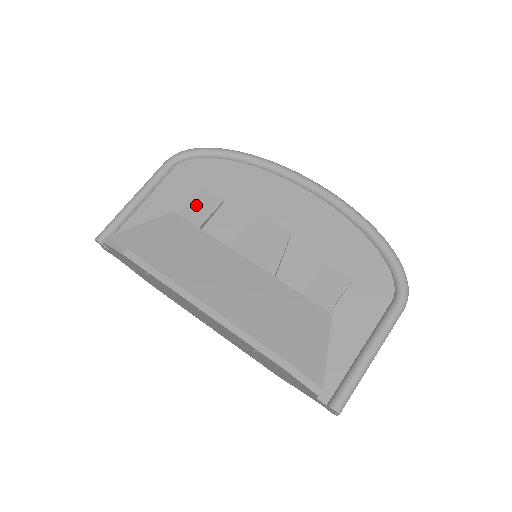
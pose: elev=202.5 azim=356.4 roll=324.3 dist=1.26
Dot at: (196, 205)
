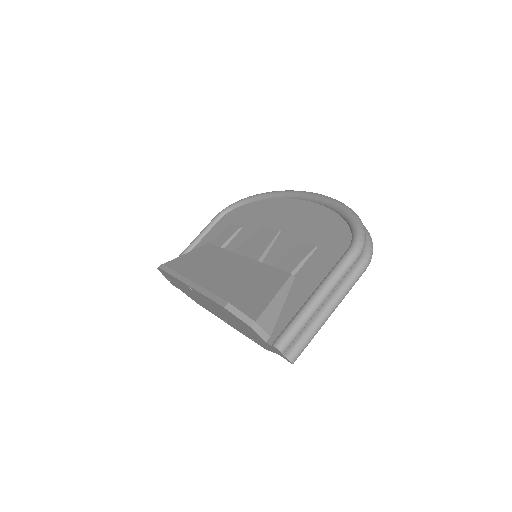
Dot at: (223, 235)
